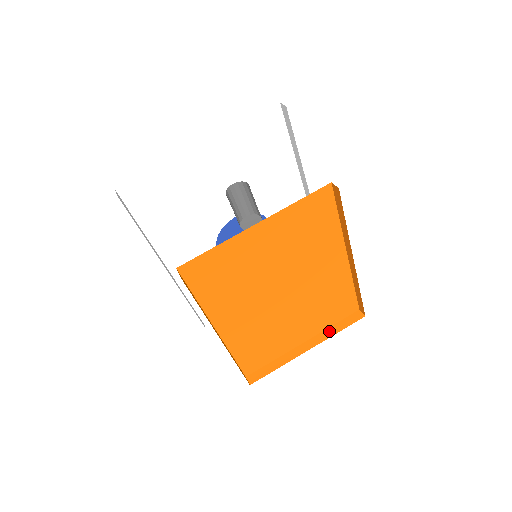
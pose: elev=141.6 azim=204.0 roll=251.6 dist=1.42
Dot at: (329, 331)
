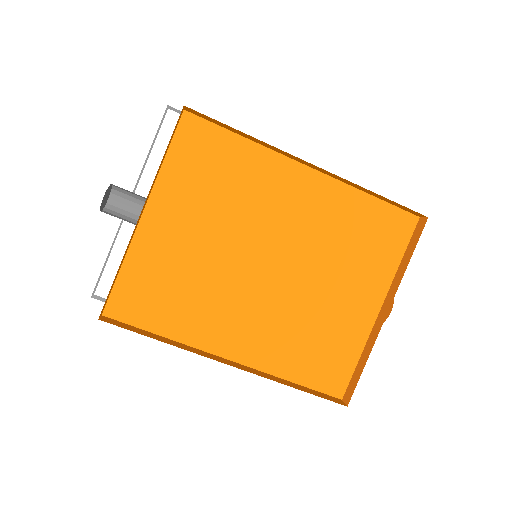
Dot at: (399, 271)
